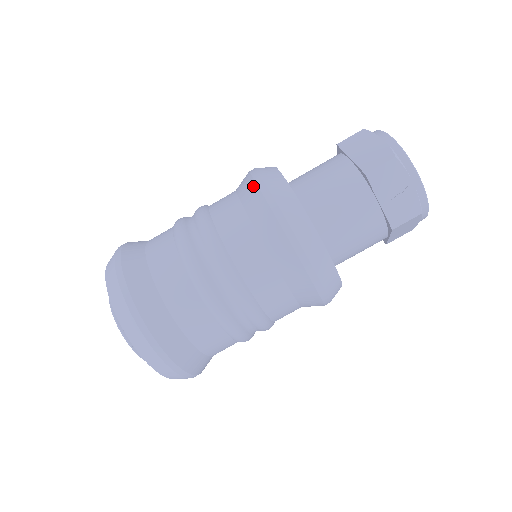
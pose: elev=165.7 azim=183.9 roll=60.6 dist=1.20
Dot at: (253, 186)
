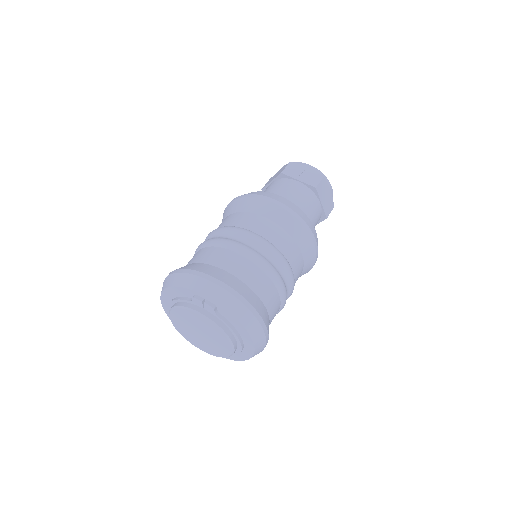
Dot at: (228, 206)
